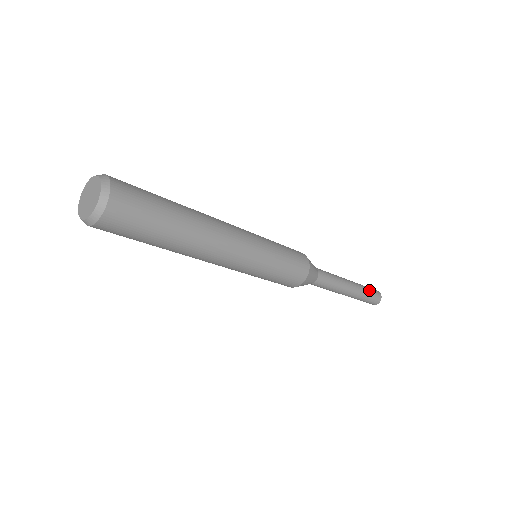
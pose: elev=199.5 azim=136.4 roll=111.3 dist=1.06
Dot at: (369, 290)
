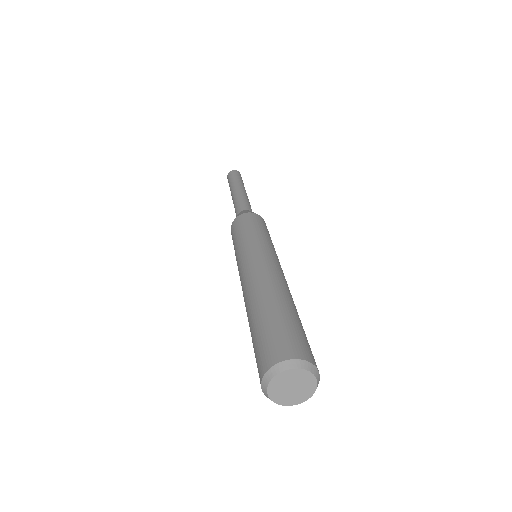
Dot at: (238, 178)
